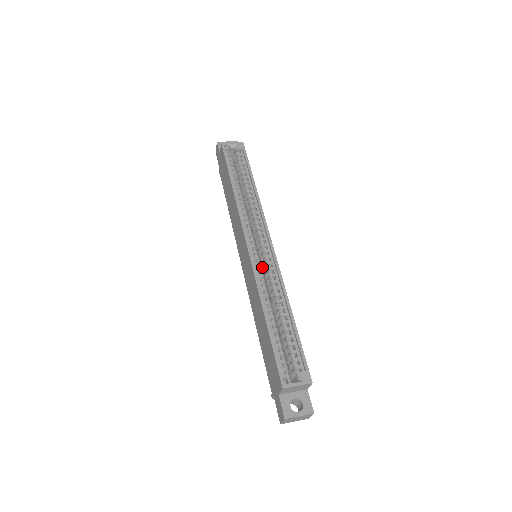
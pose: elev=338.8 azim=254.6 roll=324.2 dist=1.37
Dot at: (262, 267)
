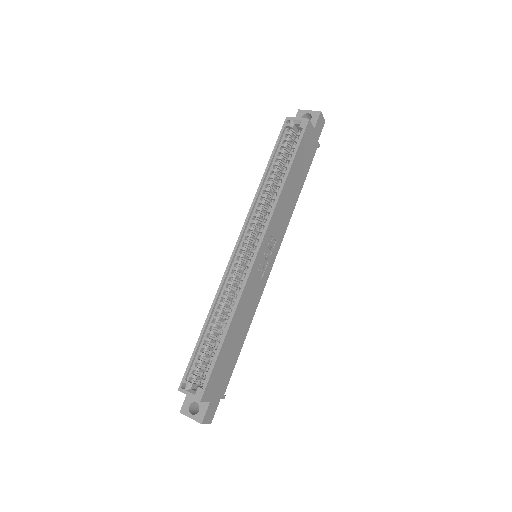
Dot at: occluded
